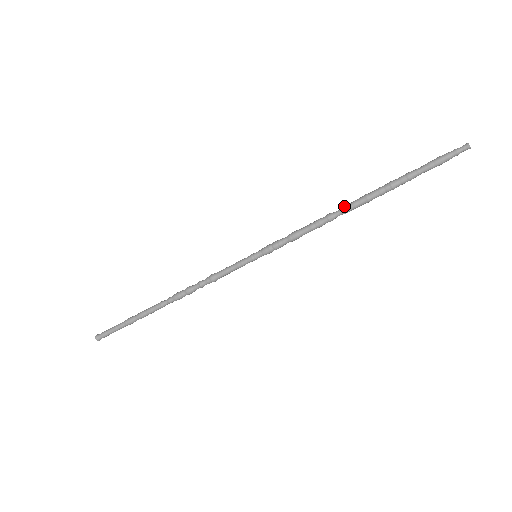
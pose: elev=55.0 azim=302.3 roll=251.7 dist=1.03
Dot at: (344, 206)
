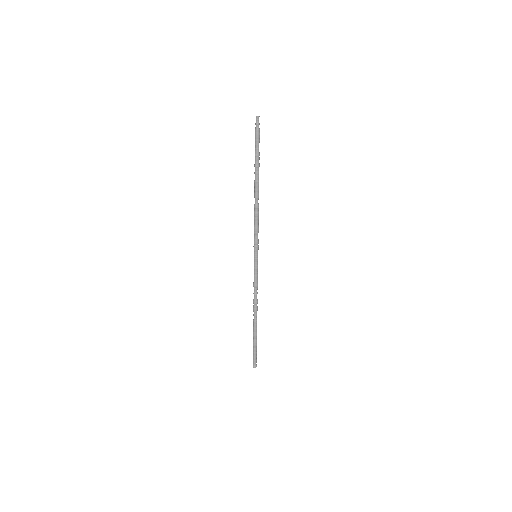
Dot at: (255, 195)
